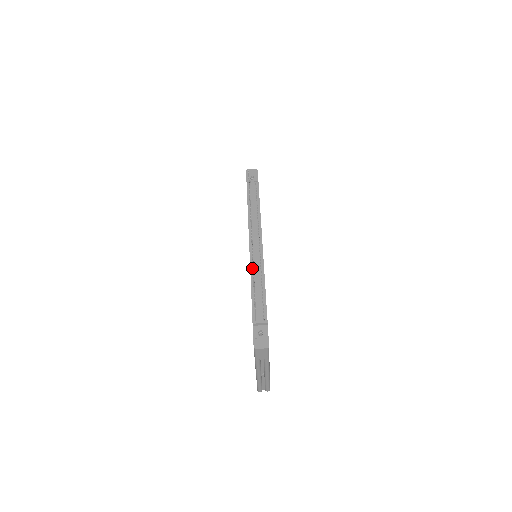
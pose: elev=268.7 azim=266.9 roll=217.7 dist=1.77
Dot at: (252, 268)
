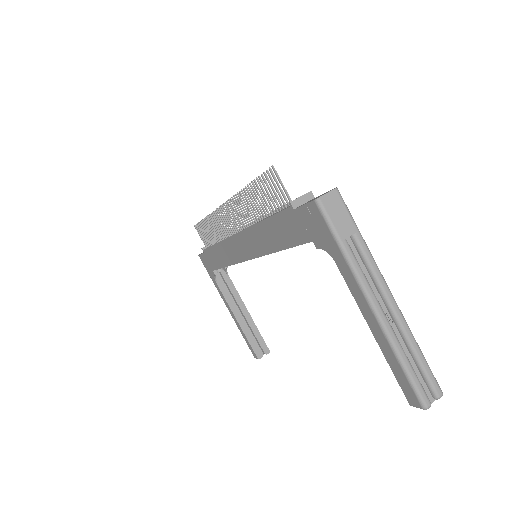
Dot at: (251, 225)
